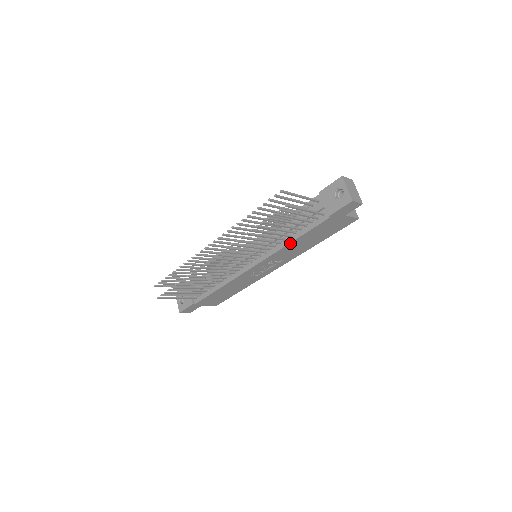
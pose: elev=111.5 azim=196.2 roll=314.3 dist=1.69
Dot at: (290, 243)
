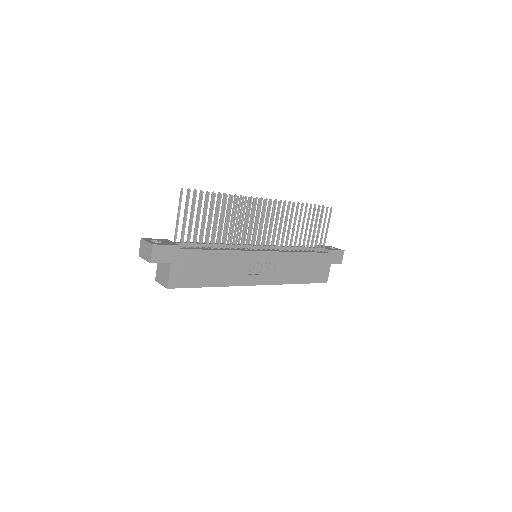
Dot at: (299, 253)
